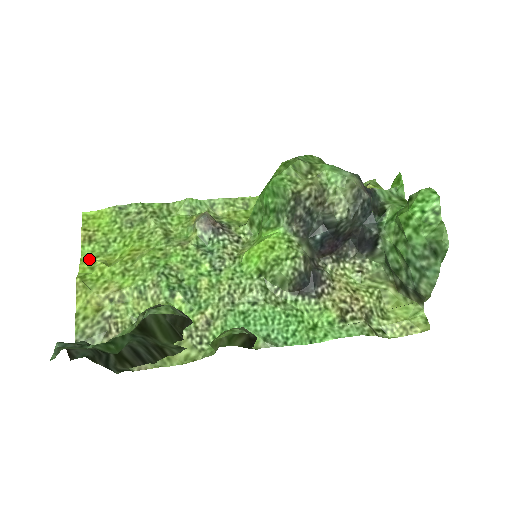
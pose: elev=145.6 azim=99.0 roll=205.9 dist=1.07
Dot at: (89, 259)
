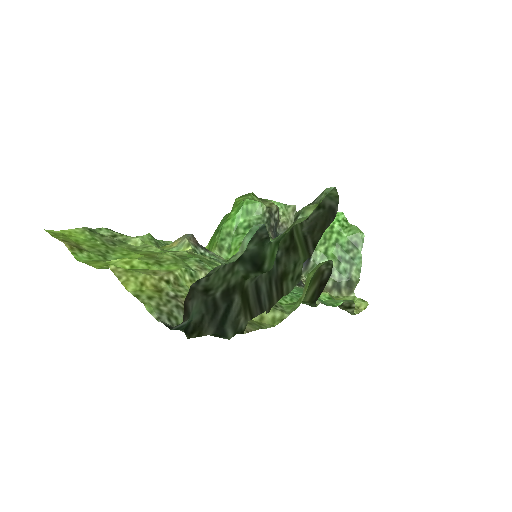
Dot at: (95, 261)
